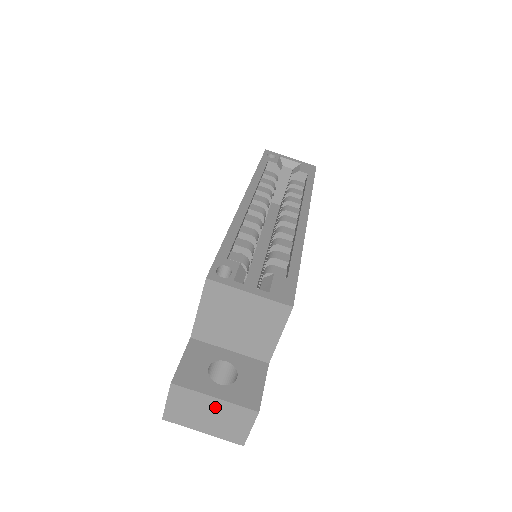
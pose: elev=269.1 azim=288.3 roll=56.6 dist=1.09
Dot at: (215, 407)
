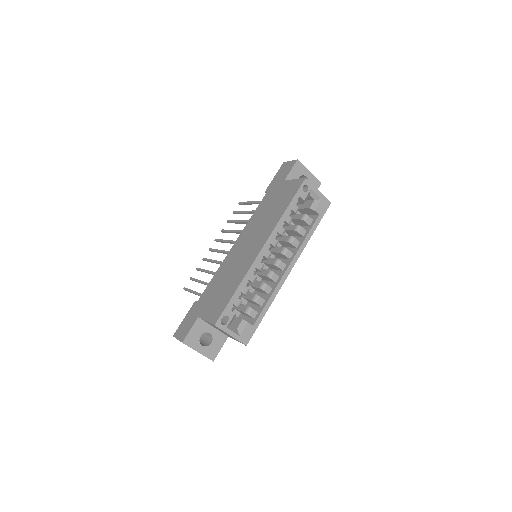
Dot at: occluded
